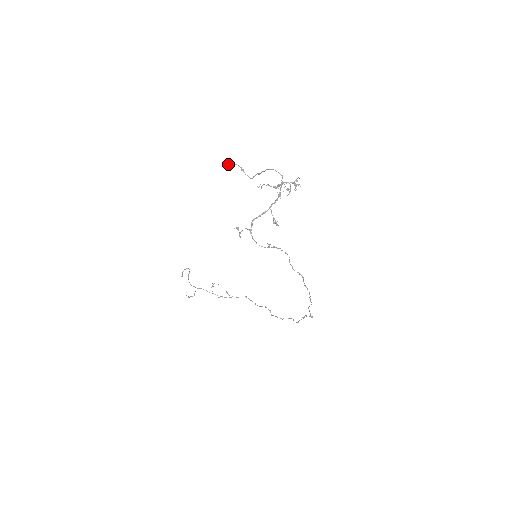
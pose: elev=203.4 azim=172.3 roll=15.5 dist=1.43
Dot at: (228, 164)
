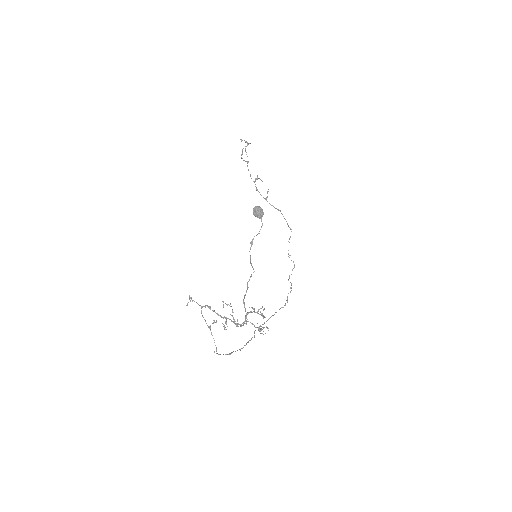
Dot at: (254, 212)
